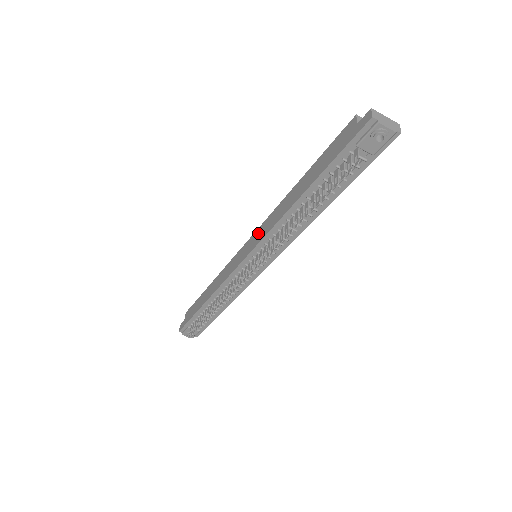
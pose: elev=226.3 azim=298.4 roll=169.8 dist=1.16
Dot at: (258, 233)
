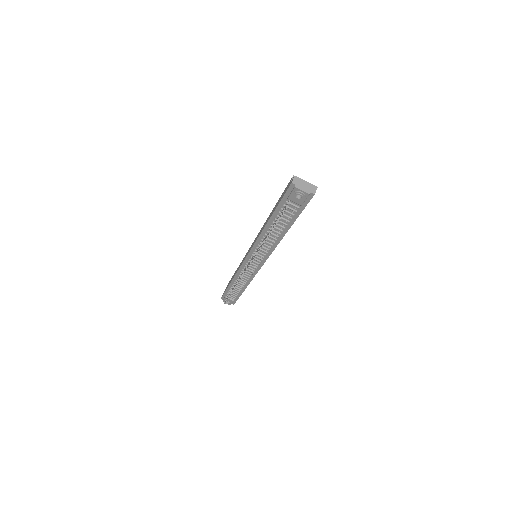
Dot at: (254, 241)
